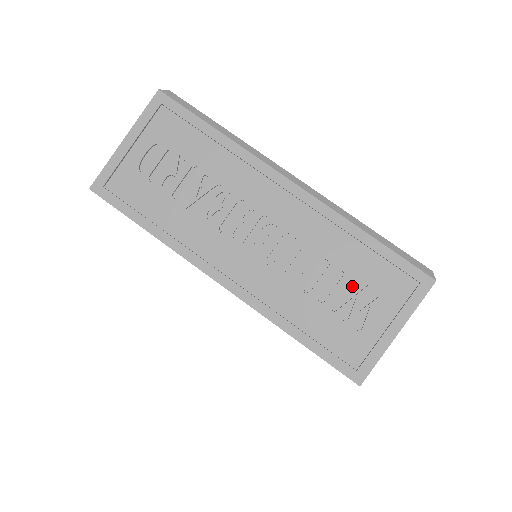
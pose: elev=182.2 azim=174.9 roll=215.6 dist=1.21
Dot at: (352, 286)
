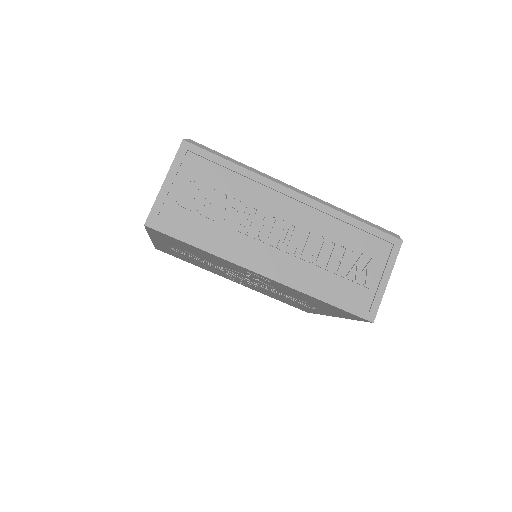
Dot at: (352, 256)
